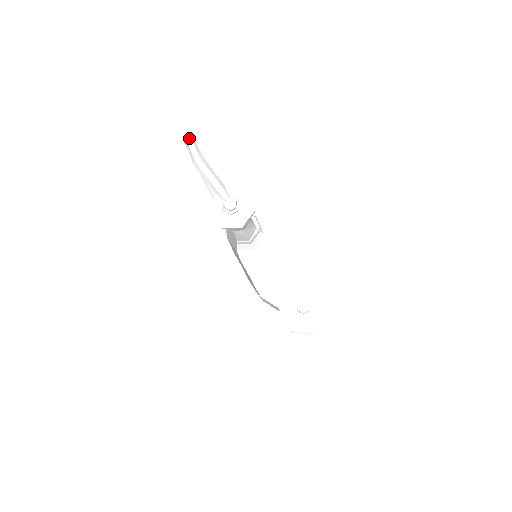
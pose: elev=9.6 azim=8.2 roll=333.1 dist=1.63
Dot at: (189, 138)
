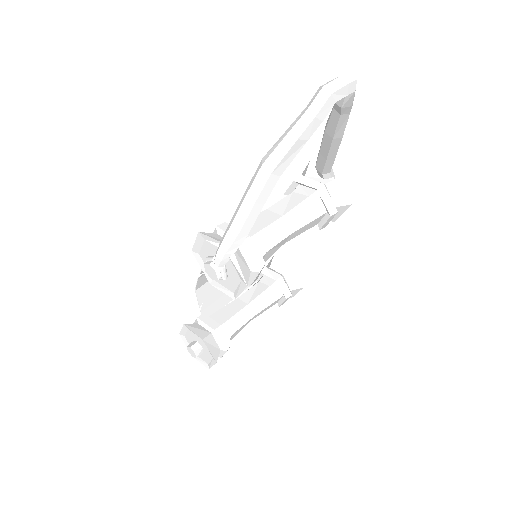
Dot at: (319, 107)
